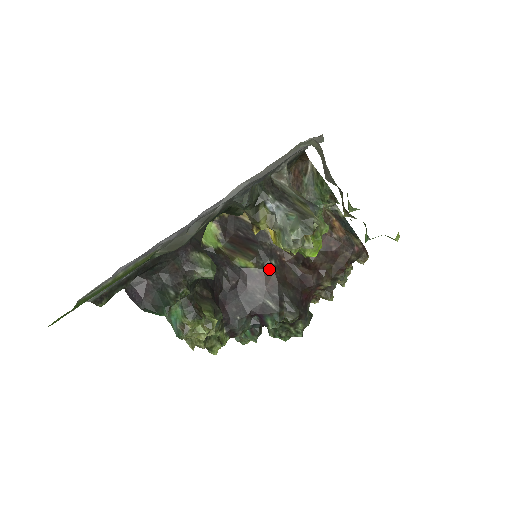
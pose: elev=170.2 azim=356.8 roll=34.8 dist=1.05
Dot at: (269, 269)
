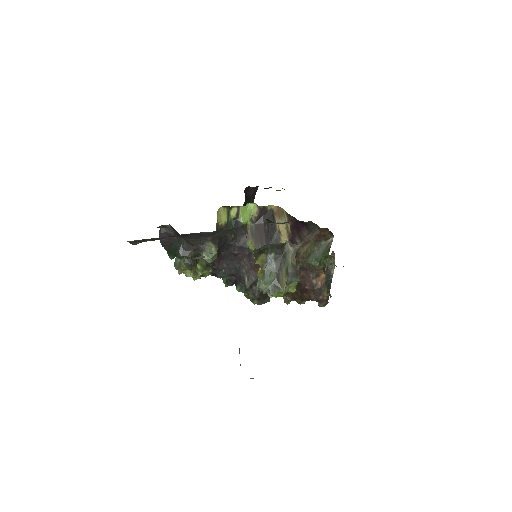
Dot at: occluded
